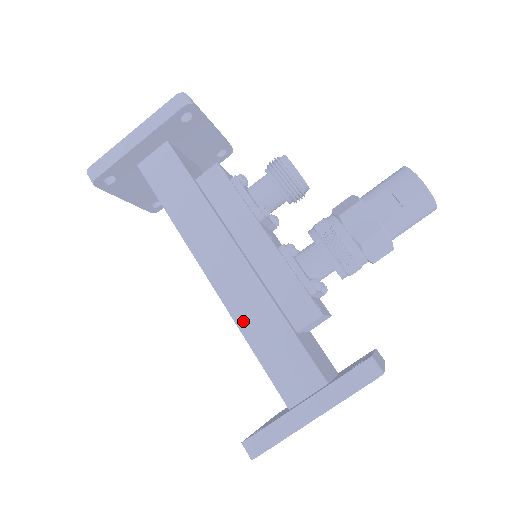
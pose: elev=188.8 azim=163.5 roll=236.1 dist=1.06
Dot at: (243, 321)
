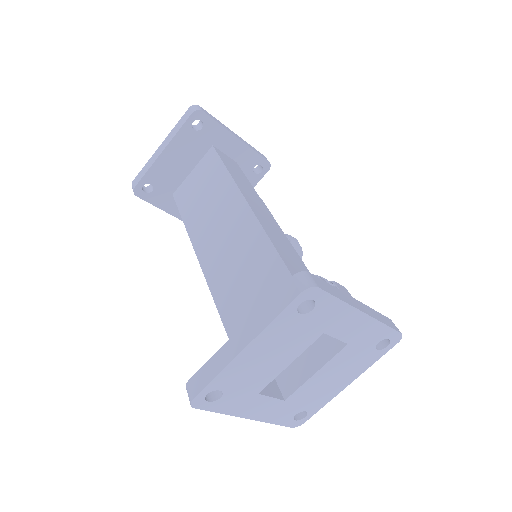
Dot at: (278, 246)
